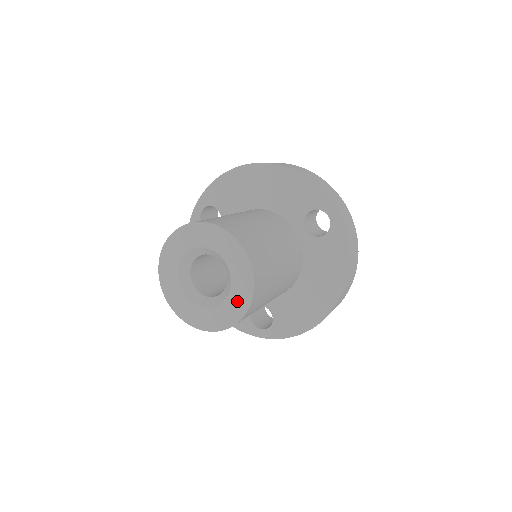
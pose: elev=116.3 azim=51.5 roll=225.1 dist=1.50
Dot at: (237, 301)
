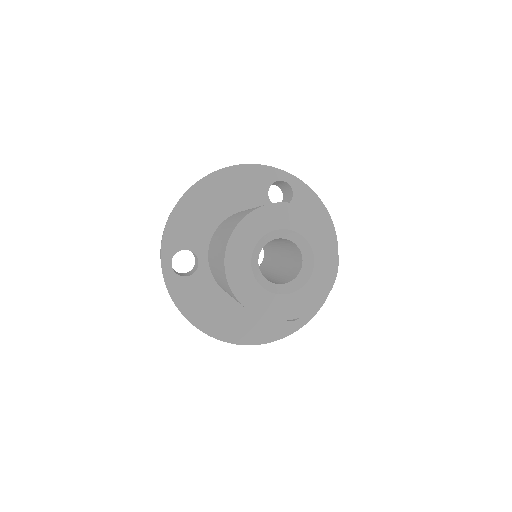
Dot at: (325, 255)
